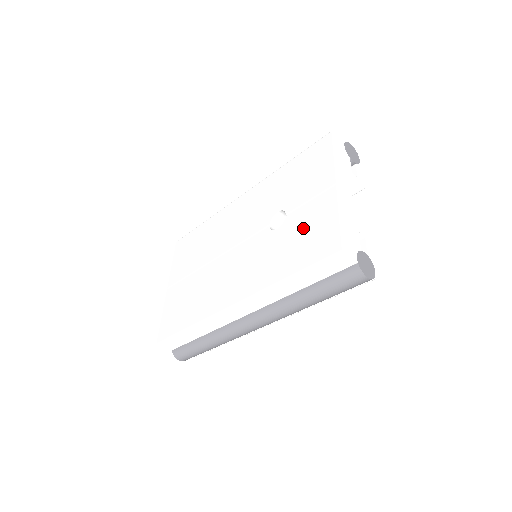
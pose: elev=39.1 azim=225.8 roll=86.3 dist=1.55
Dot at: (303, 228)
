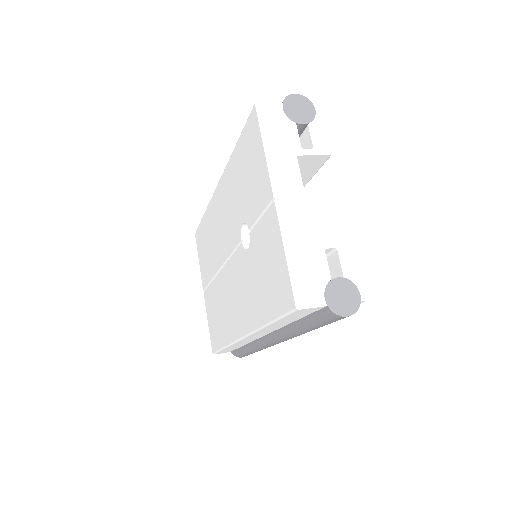
Dot at: (263, 259)
